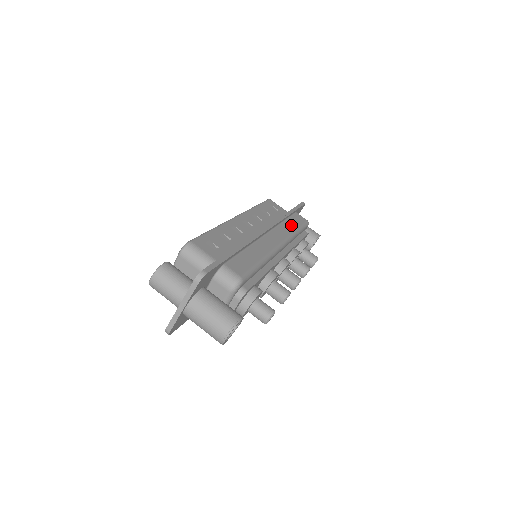
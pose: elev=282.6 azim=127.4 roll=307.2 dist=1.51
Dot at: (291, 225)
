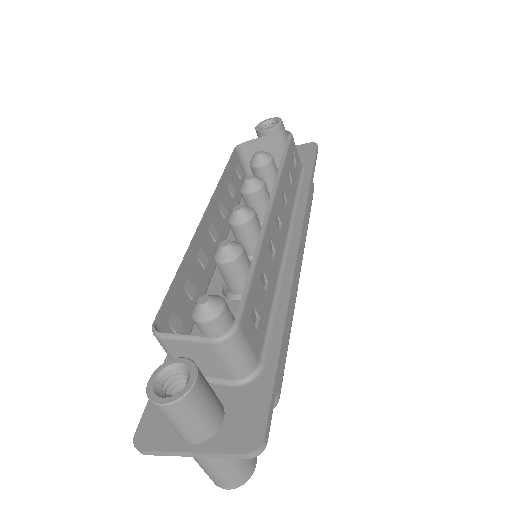
Dot at: occluded
